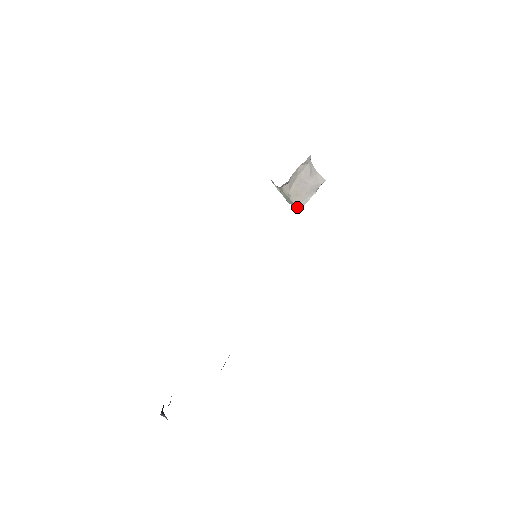
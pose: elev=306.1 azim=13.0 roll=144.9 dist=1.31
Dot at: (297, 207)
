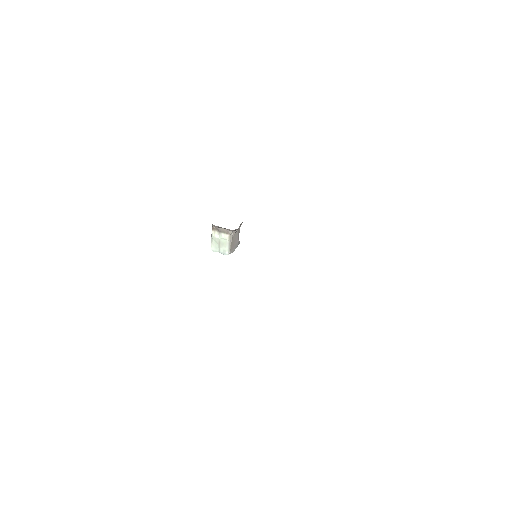
Dot at: (229, 252)
